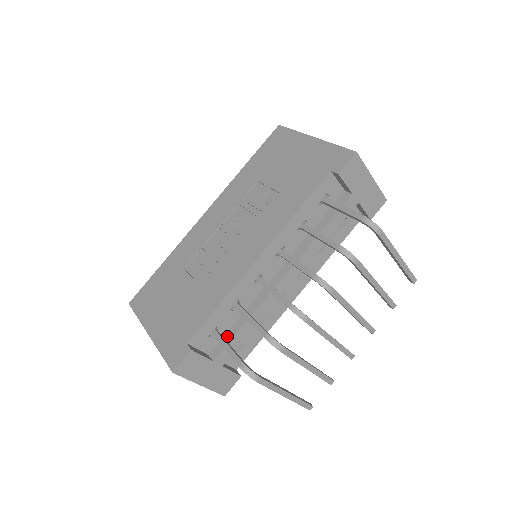
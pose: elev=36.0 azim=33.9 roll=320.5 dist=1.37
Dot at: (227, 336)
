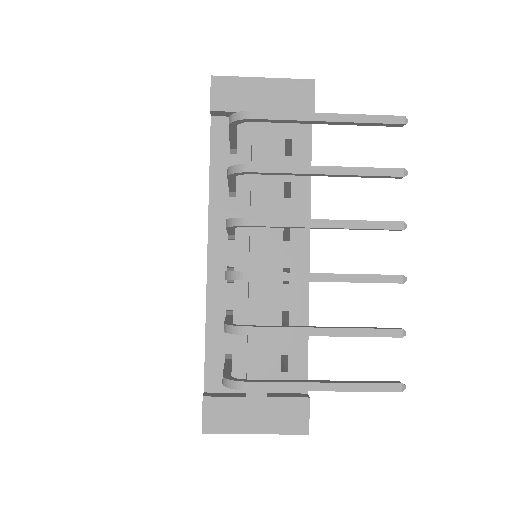
Dot at: (246, 359)
